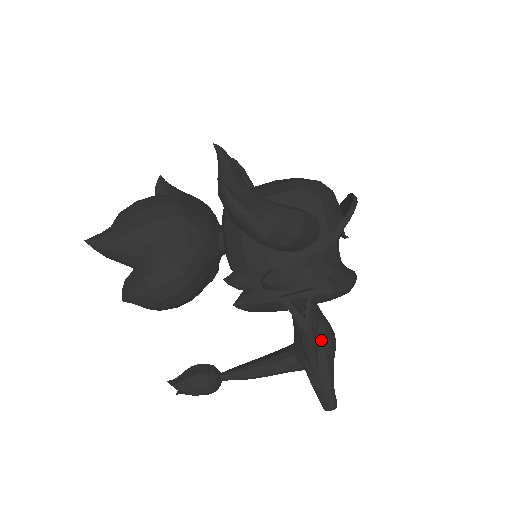
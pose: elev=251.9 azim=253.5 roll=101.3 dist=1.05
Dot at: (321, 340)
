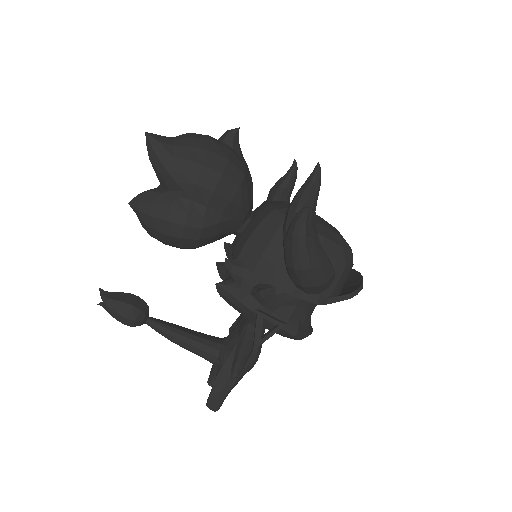
Dot at: (250, 356)
